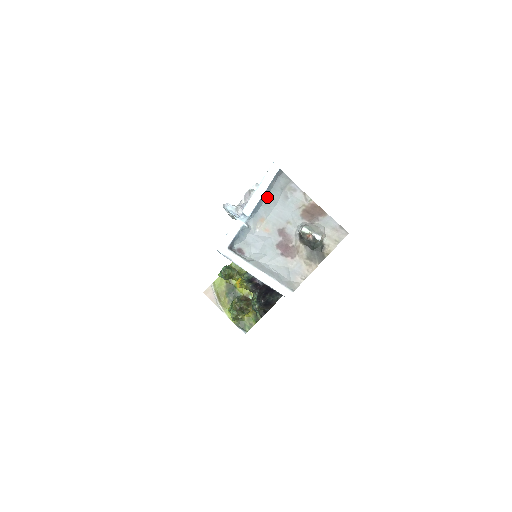
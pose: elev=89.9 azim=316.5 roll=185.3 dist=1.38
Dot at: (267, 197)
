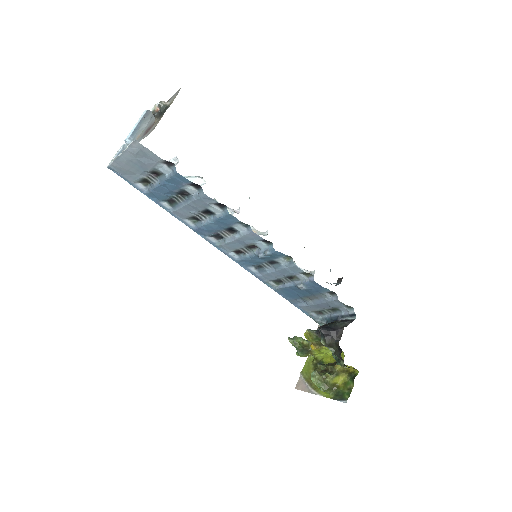
Dot at: (141, 126)
